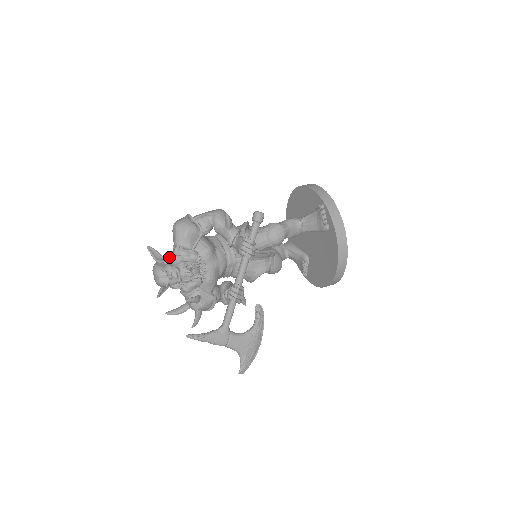
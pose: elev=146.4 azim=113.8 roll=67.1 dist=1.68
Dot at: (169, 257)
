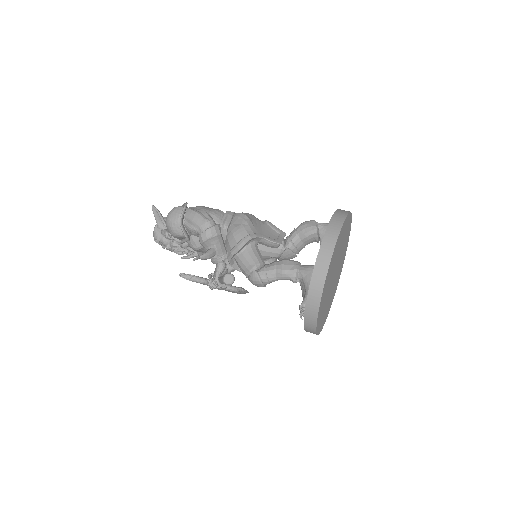
Dot at: (163, 234)
